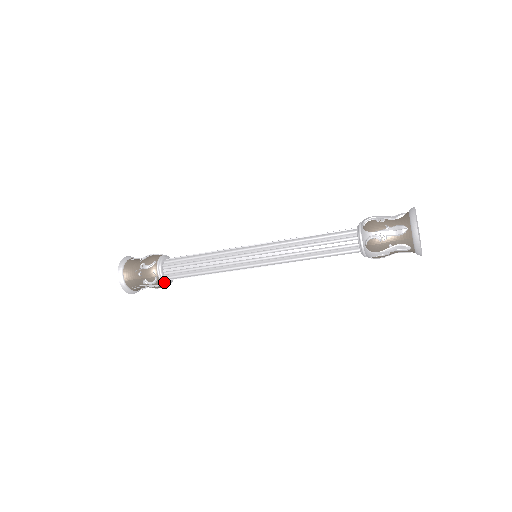
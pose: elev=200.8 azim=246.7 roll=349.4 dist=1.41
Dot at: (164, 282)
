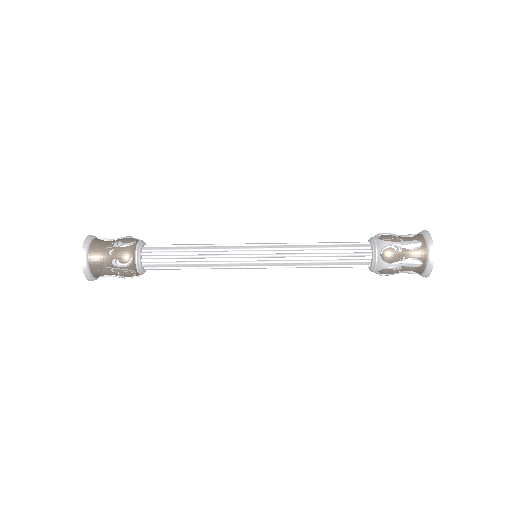
Dot at: (138, 268)
